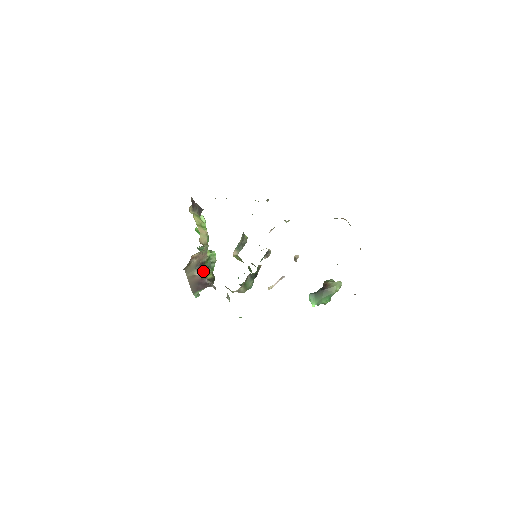
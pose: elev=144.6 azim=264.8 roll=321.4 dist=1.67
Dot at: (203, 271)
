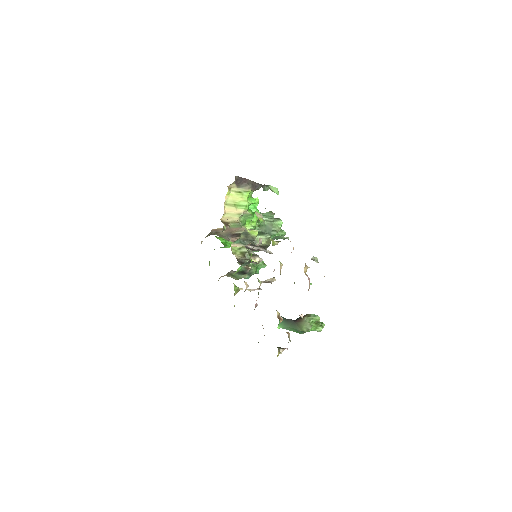
Dot at: occluded
